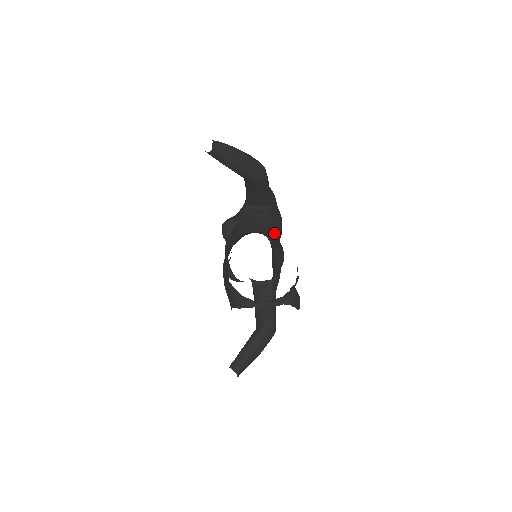
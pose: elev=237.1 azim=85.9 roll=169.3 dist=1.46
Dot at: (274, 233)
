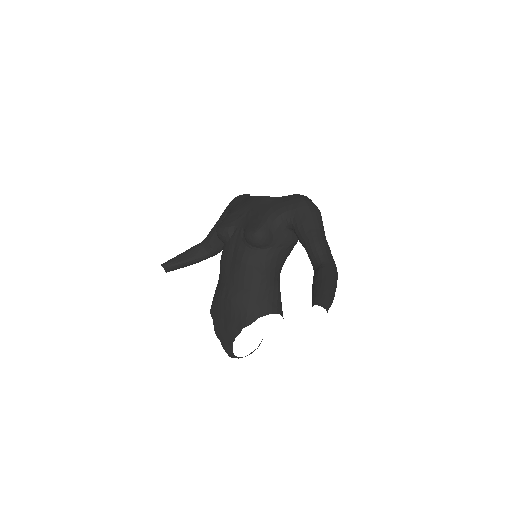
Dot at: occluded
